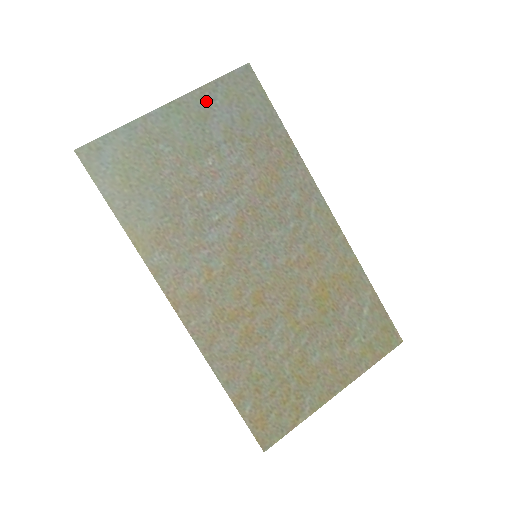
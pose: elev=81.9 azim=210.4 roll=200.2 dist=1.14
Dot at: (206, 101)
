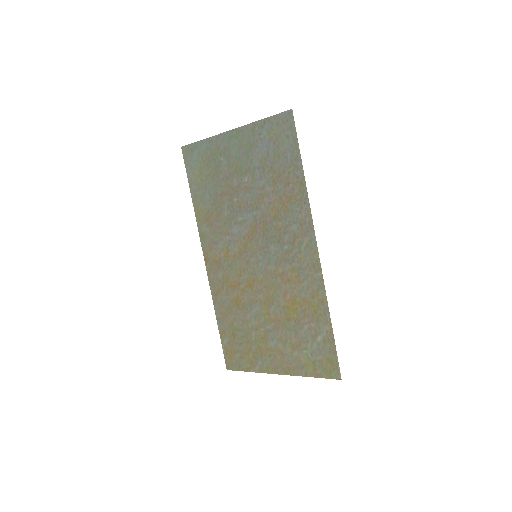
Dot at: (255, 134)
